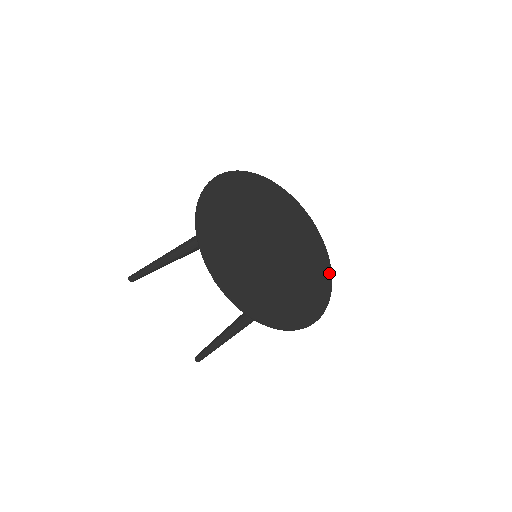
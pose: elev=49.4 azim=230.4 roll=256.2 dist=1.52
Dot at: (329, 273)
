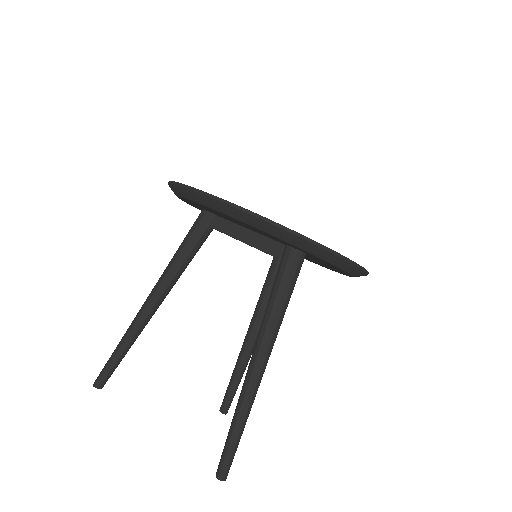
Dot at: occluded
